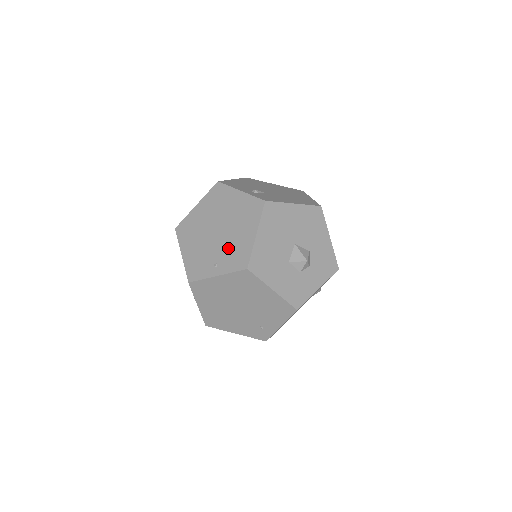
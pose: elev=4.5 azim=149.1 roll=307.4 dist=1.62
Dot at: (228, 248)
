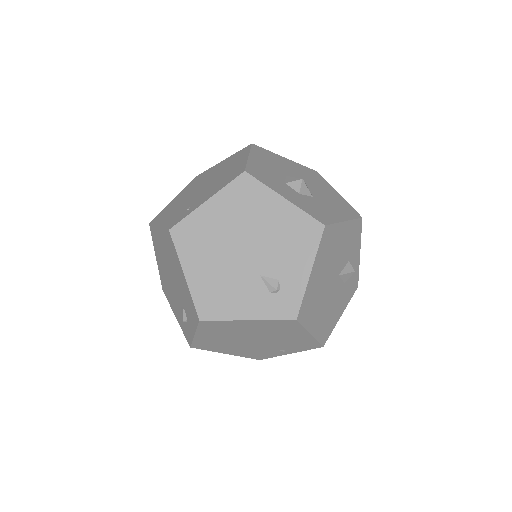
Dot at: occluded
